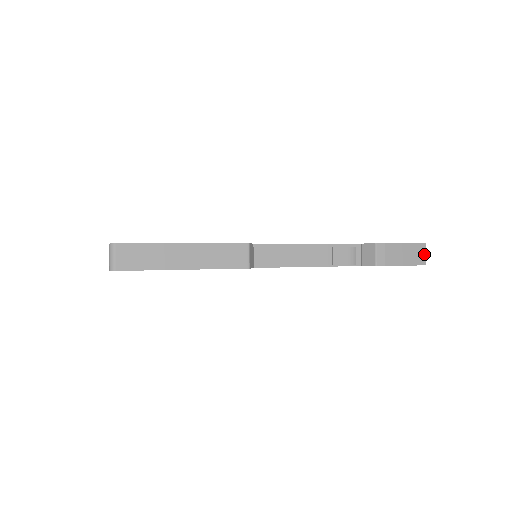
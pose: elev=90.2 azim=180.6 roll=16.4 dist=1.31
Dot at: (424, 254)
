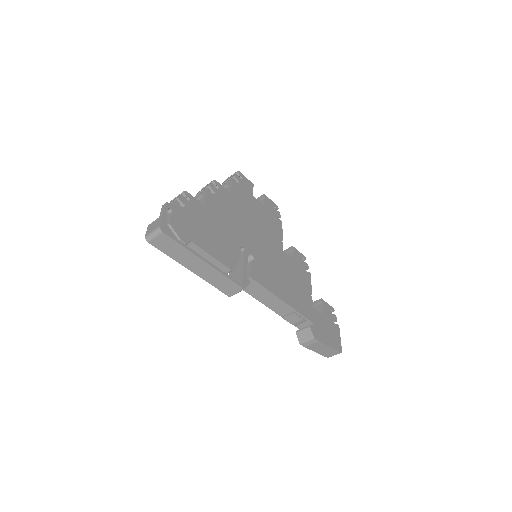
Dot at: occluded
